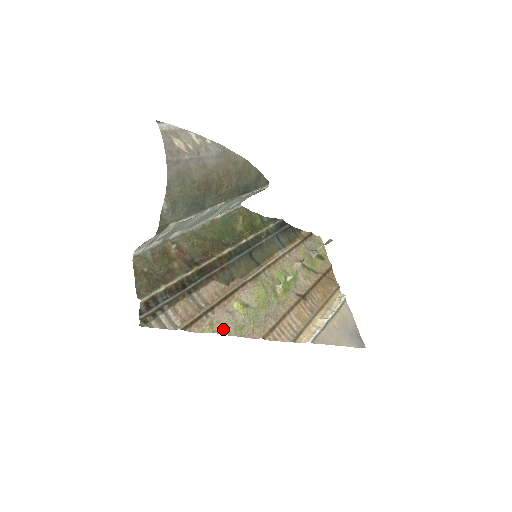
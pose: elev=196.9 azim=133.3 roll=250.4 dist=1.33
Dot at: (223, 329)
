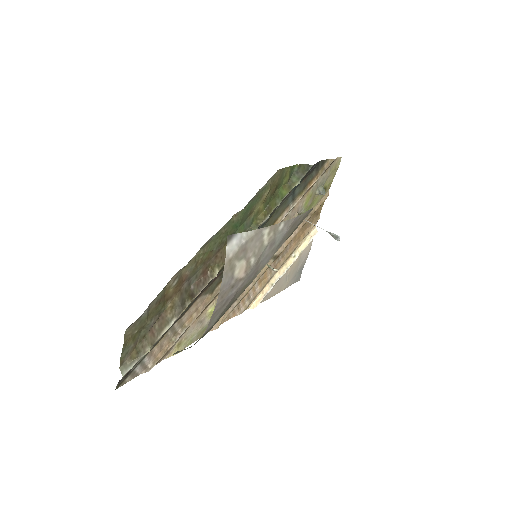
Dot at: (188, 343)
